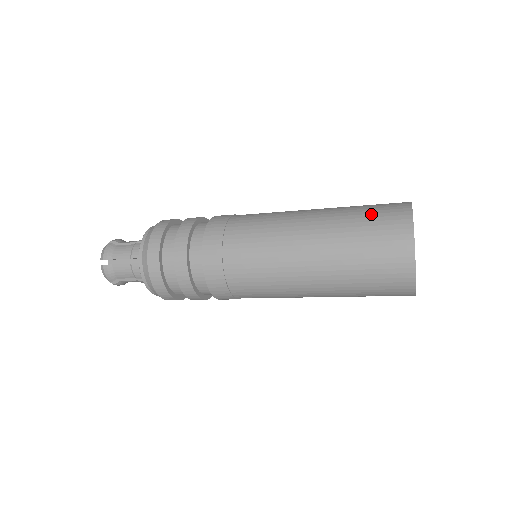
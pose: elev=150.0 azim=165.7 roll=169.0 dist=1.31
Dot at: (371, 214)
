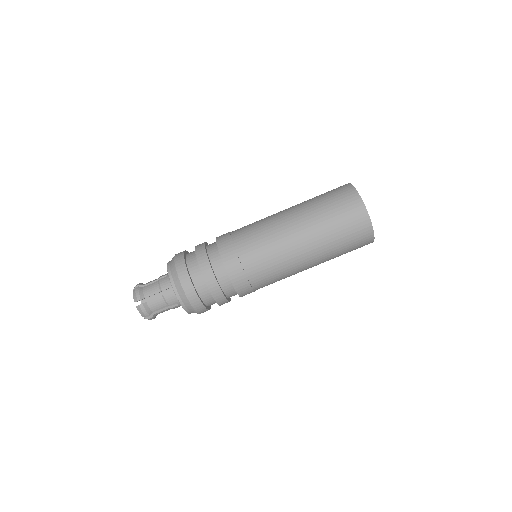
Dot at: (343, 226)
